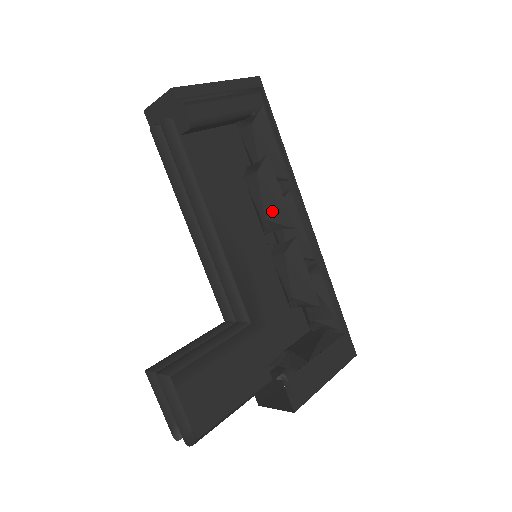
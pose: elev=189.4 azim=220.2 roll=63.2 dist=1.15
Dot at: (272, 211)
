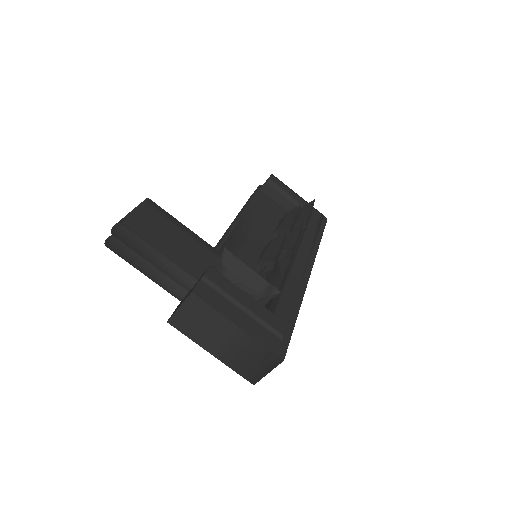
Dot at: (284, 225)
